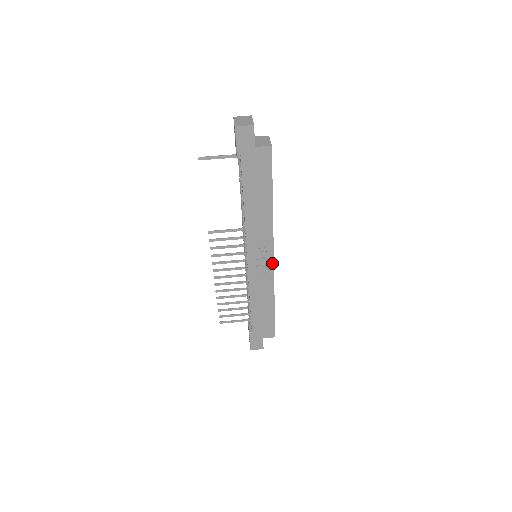
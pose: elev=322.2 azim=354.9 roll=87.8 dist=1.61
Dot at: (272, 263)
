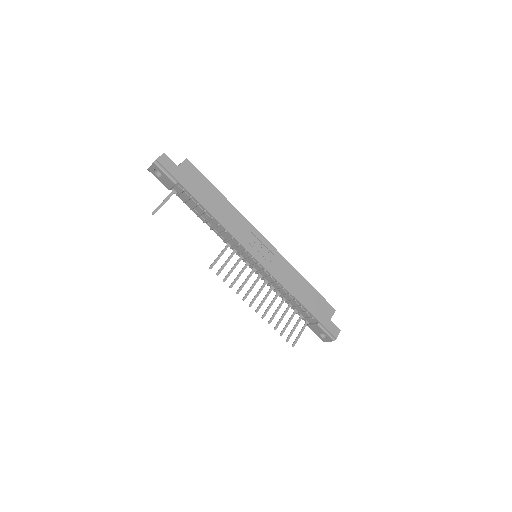
Dot at: (270, 245)
